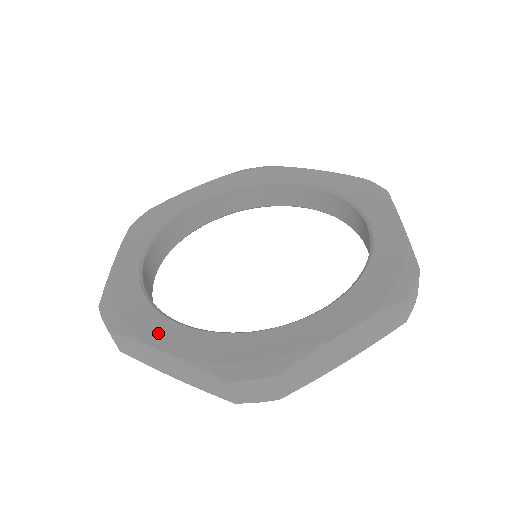
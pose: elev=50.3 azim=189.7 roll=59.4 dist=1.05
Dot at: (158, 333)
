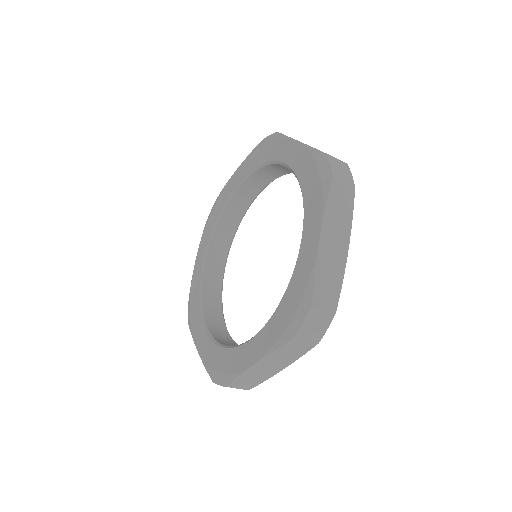
Dot at: (246, 357)
